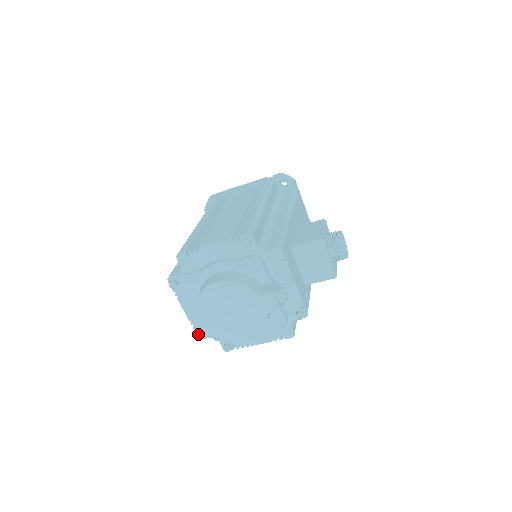
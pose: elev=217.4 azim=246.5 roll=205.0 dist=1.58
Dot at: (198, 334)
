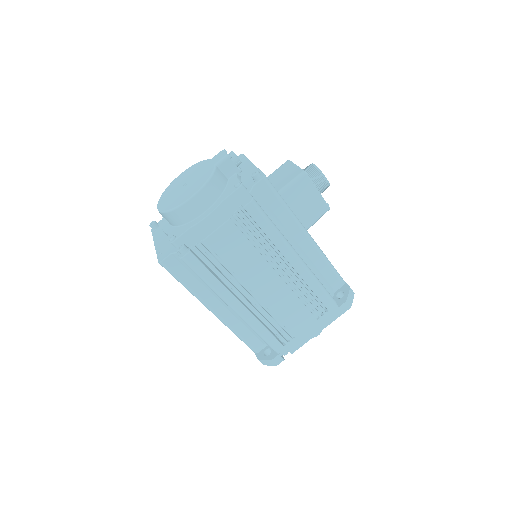
Dot at: (159, 258)
